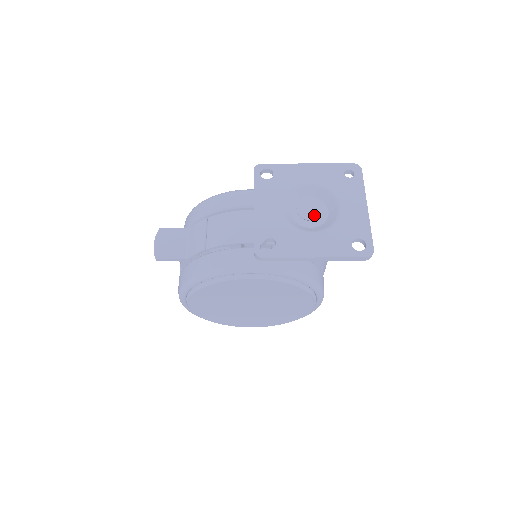
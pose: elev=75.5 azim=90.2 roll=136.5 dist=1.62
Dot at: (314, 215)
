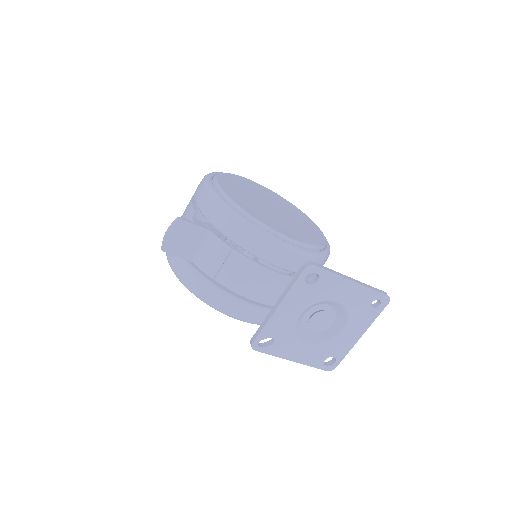
Dot at: (319, 328)
